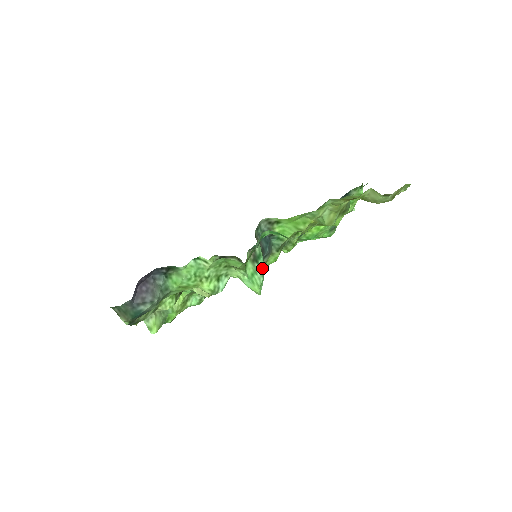
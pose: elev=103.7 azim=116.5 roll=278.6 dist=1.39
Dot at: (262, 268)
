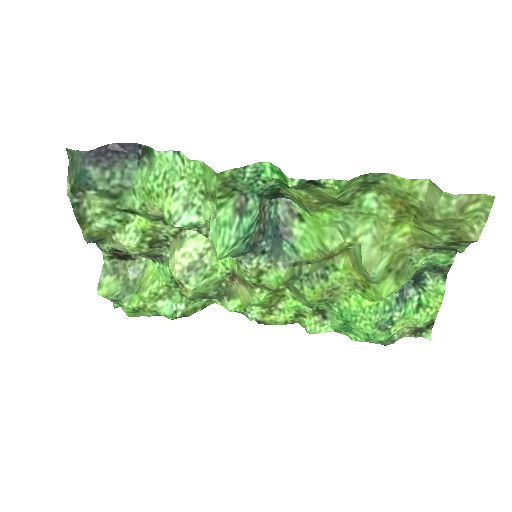
Dot at: (242, 230)
